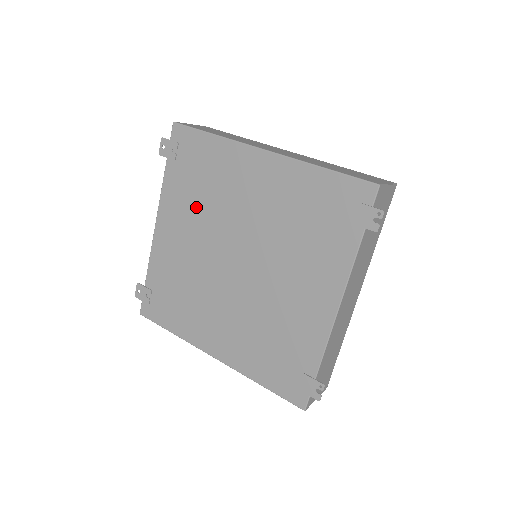
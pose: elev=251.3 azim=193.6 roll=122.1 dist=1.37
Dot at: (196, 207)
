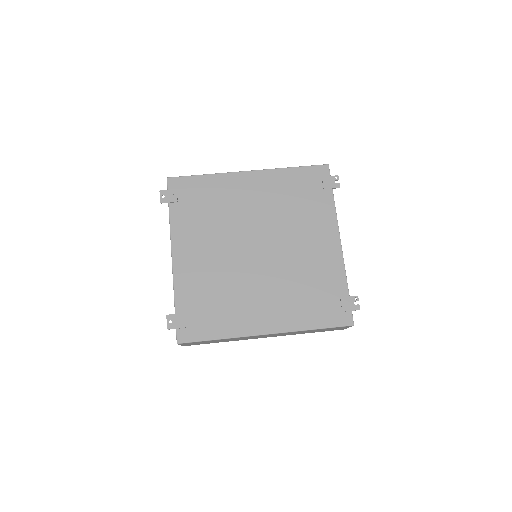
Dot at: (208, 226)
